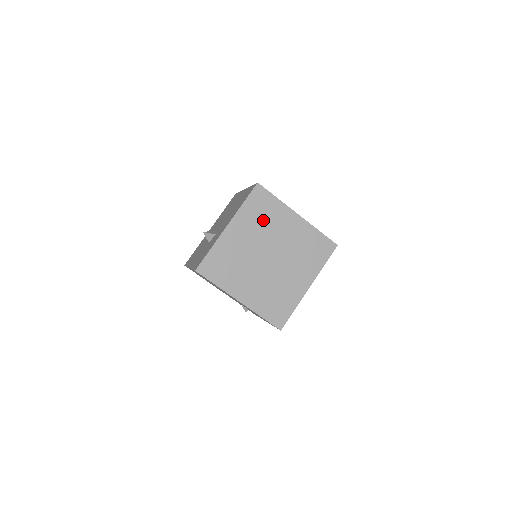
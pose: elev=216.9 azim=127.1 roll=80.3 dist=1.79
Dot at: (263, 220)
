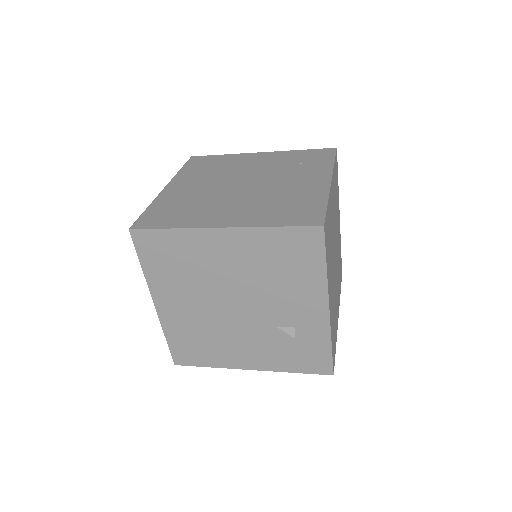
Dot at: (214, 169)
